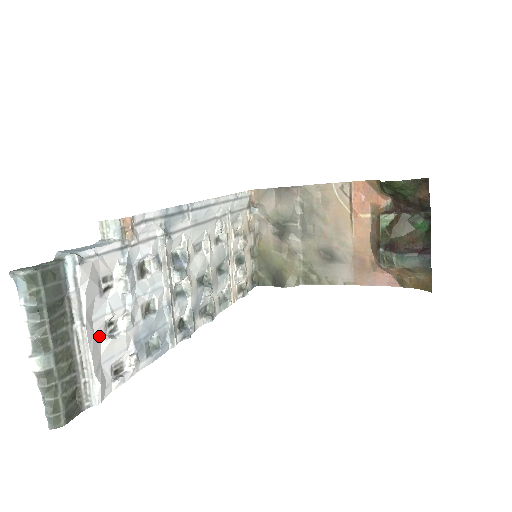
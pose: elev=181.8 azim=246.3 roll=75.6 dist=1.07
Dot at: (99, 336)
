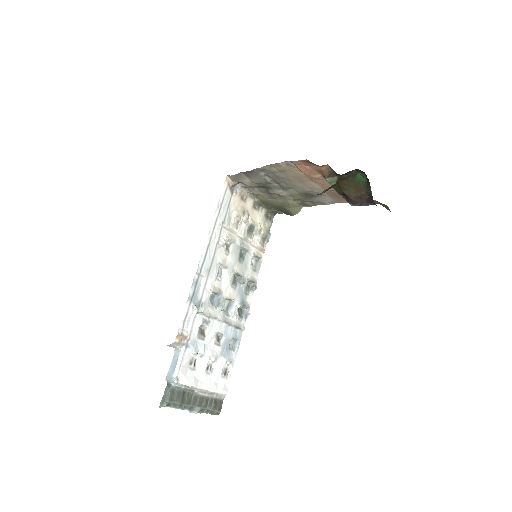
Dot at: (207, 379)
